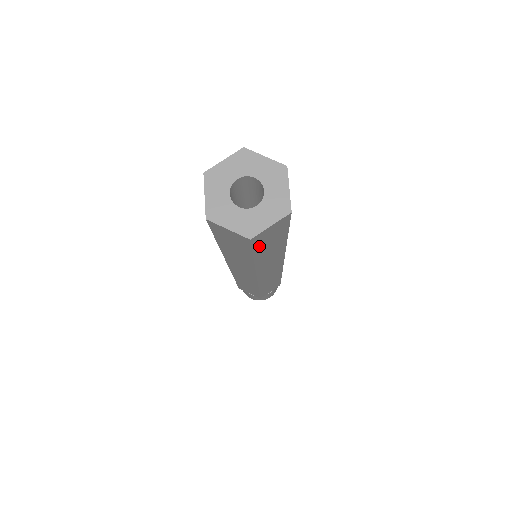
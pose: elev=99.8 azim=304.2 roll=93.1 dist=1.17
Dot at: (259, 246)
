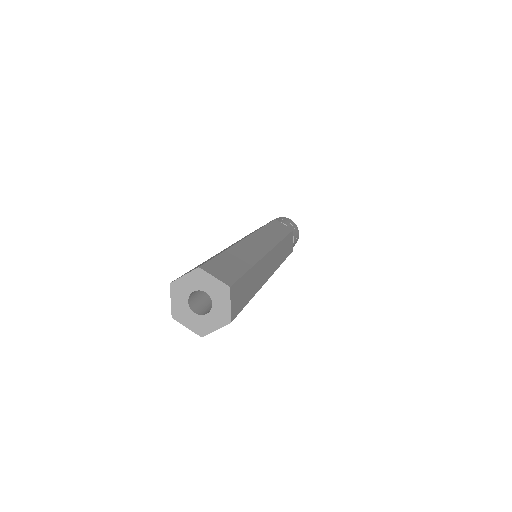
Dot at: occluded
